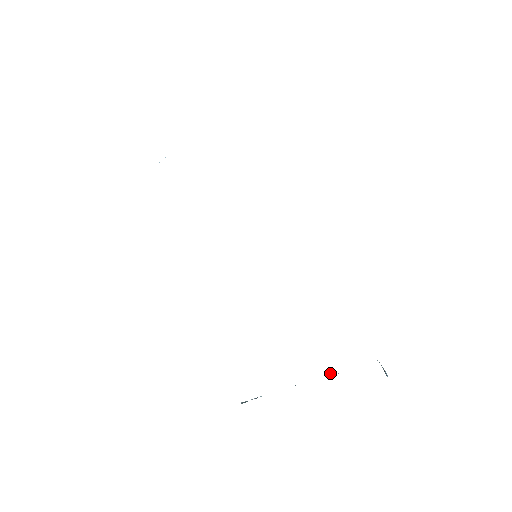
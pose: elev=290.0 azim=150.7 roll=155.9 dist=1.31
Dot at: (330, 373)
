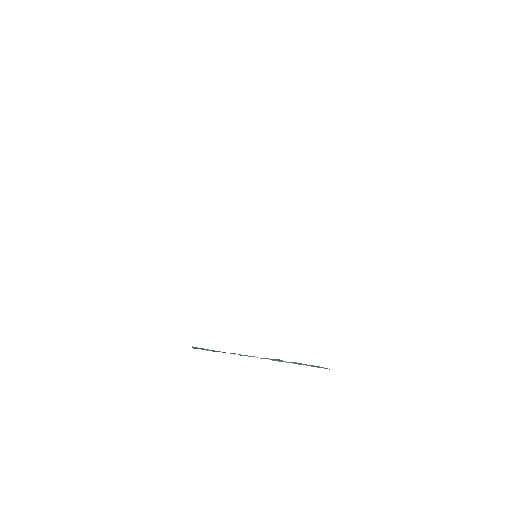
Dot at: (278, 360)
